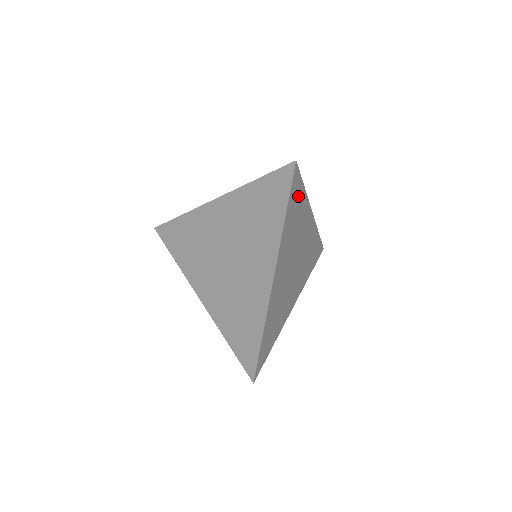
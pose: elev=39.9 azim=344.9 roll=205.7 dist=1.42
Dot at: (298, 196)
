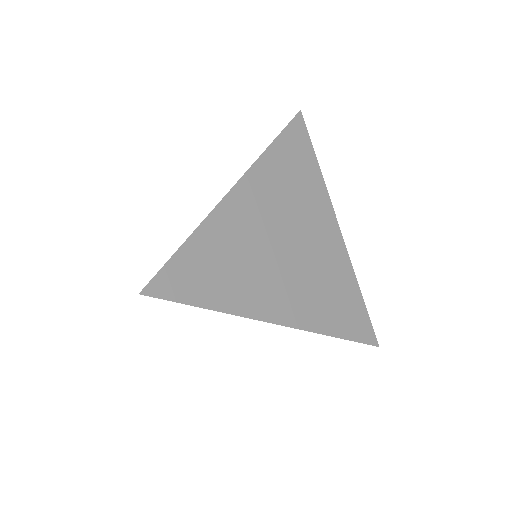
Dot at: (192, 265)
